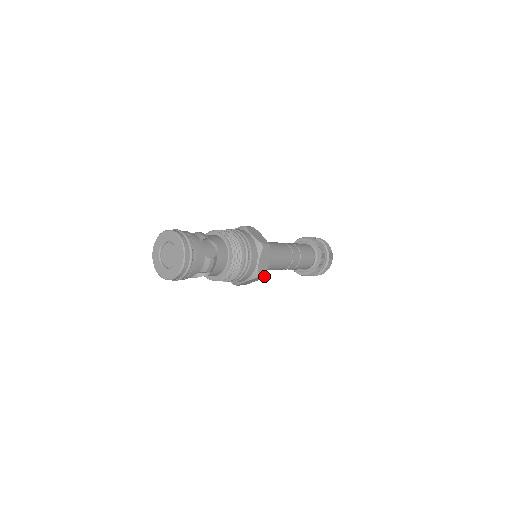
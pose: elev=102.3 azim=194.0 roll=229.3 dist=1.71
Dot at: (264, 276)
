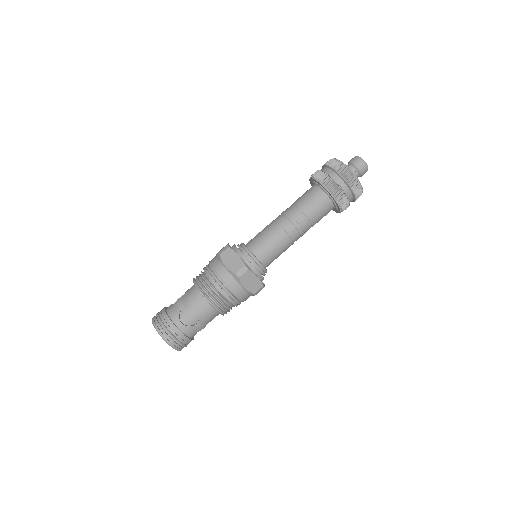
Dot at: occluded
